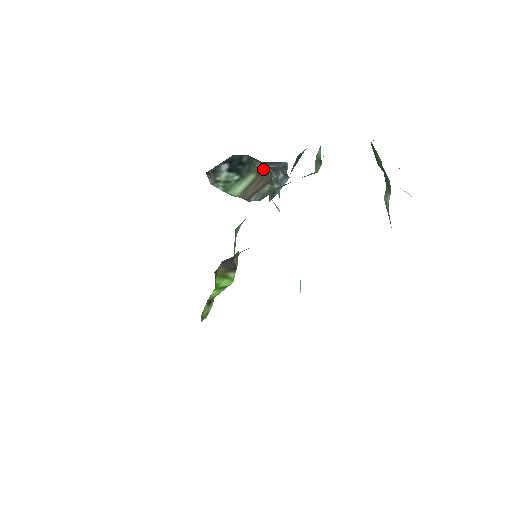
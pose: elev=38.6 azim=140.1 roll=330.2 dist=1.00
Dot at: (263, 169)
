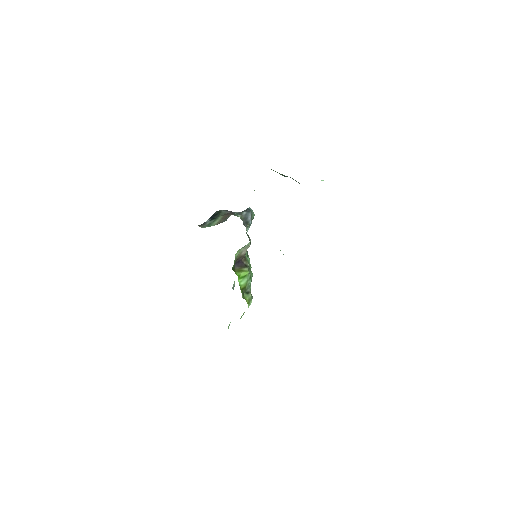
Dot at: (227, 212)
